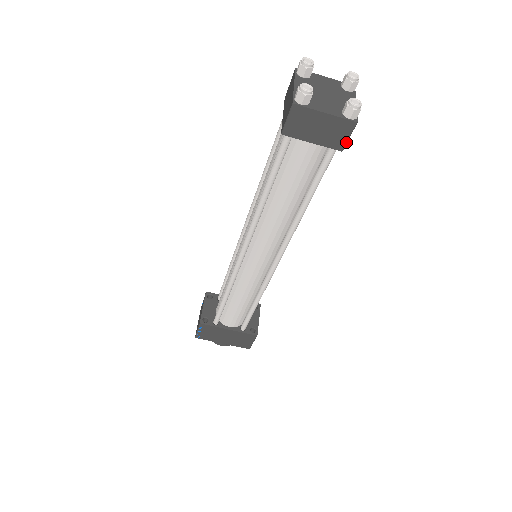
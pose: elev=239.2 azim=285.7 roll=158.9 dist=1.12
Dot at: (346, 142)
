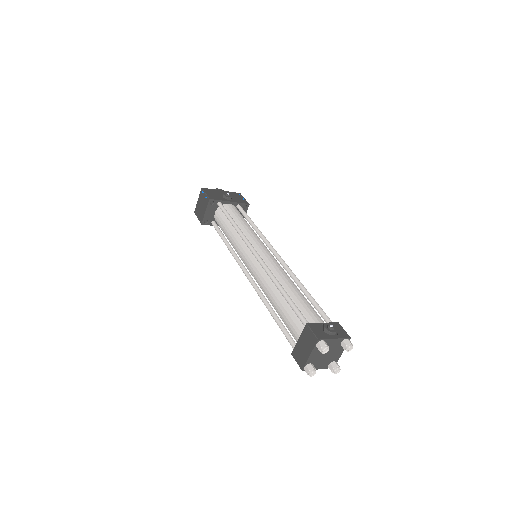
Dot at: occluded
